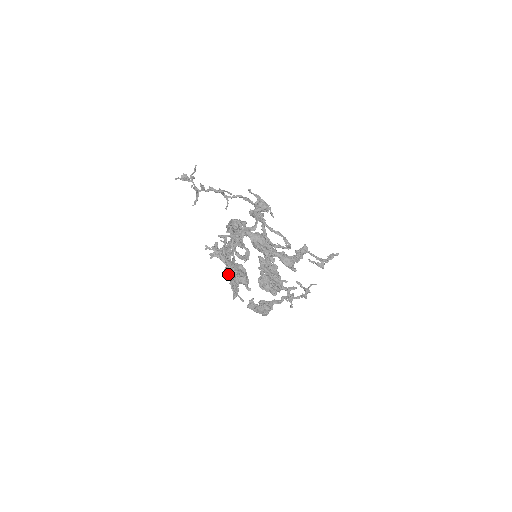
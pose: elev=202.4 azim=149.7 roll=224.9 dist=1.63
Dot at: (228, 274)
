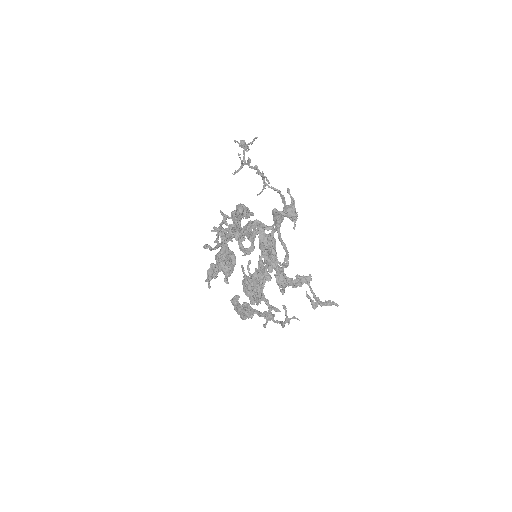
Dot at: (216, 255)
